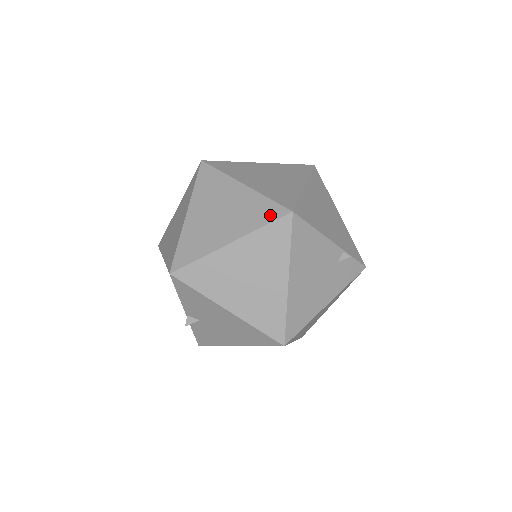
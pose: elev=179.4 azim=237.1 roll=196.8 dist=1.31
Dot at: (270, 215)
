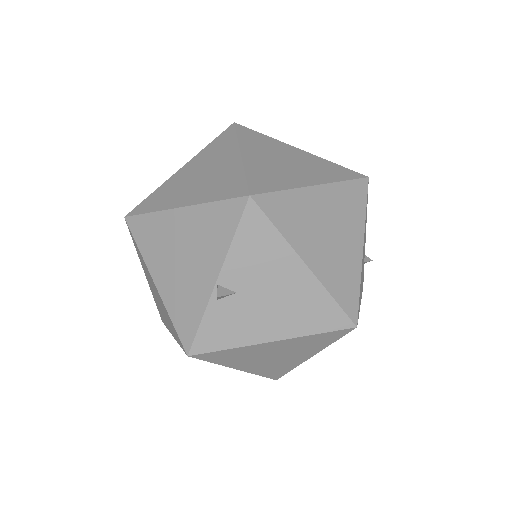
Dot at: (347, 174)
